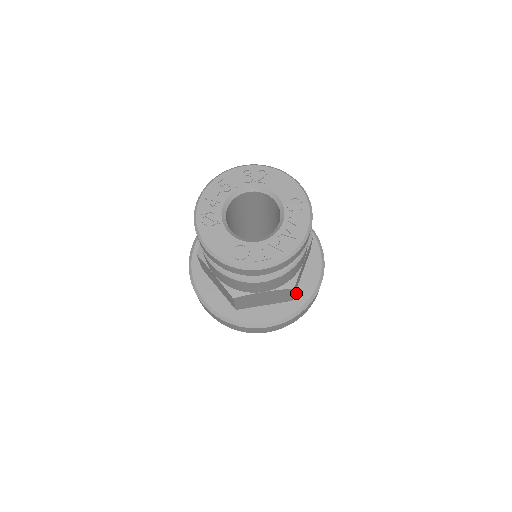
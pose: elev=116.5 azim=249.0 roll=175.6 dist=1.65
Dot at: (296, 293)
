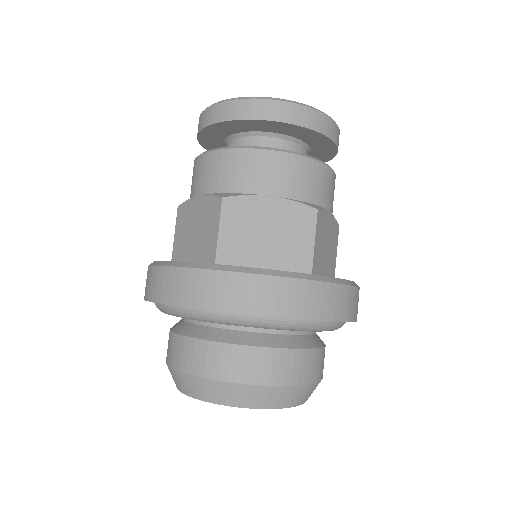
Dot at: occluded
